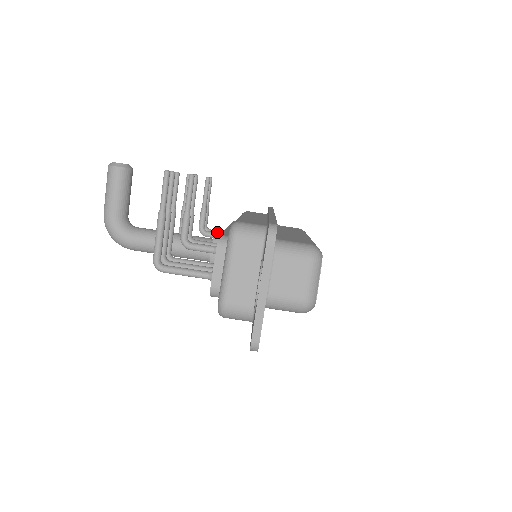
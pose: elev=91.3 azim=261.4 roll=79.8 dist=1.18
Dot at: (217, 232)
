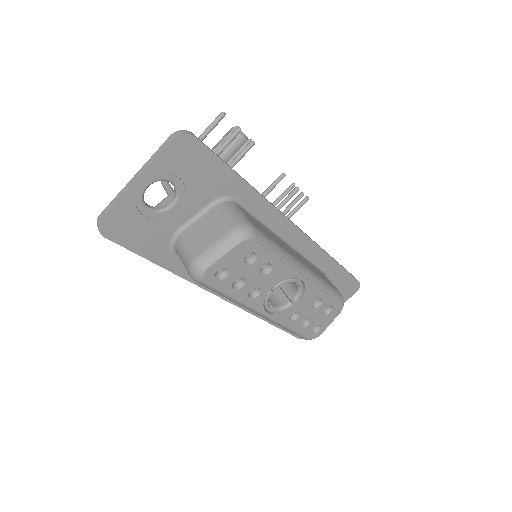
Dot at: occluded
